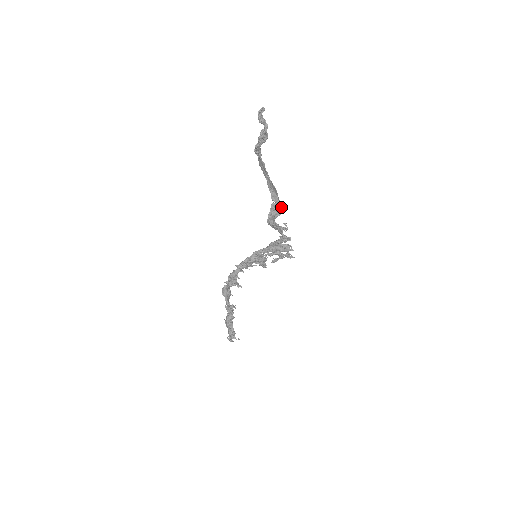
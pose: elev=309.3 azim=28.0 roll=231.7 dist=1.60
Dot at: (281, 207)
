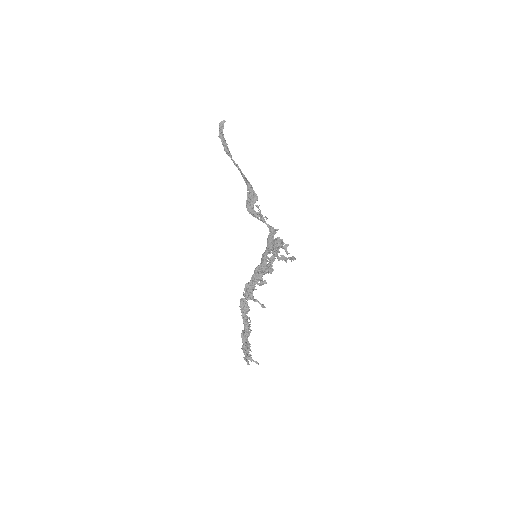
Dot at: (255, 194)
